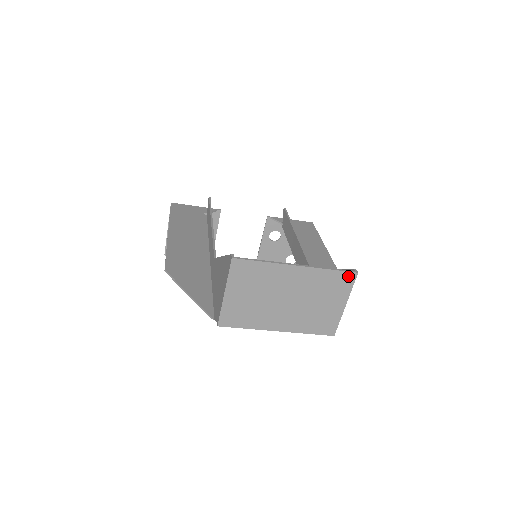
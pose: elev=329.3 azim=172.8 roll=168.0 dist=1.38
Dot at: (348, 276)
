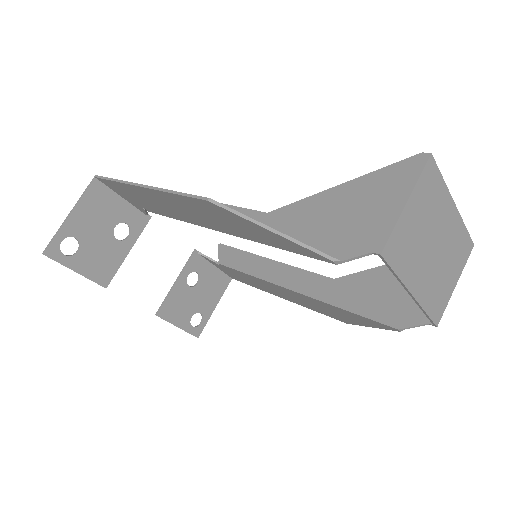
Dot at: (469, 245)
